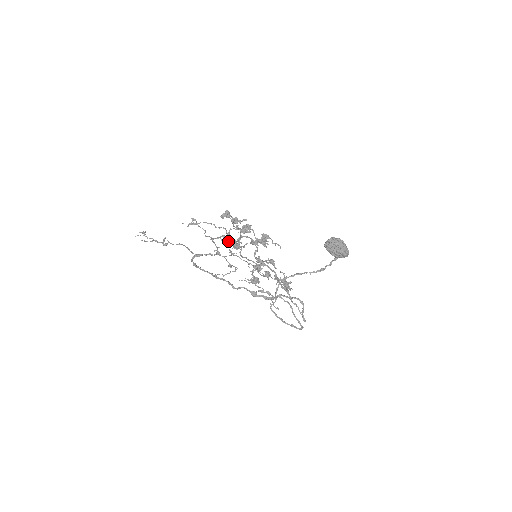
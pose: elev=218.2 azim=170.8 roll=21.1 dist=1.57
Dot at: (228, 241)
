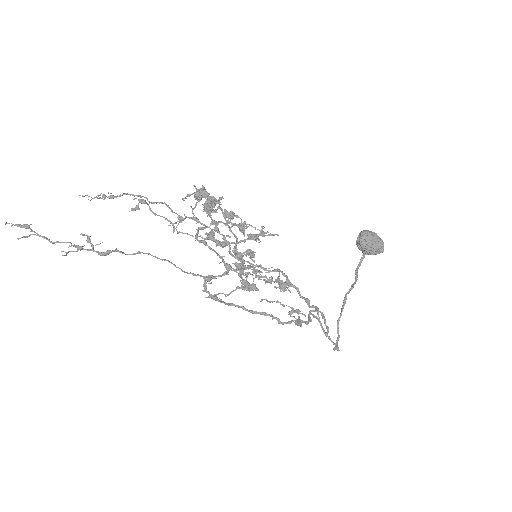
Dot at: (205, 234)
